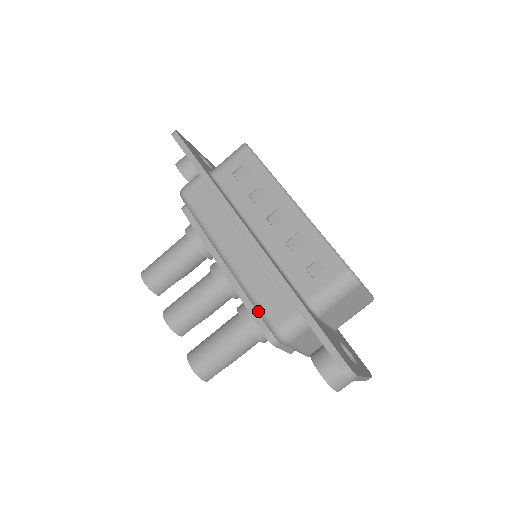
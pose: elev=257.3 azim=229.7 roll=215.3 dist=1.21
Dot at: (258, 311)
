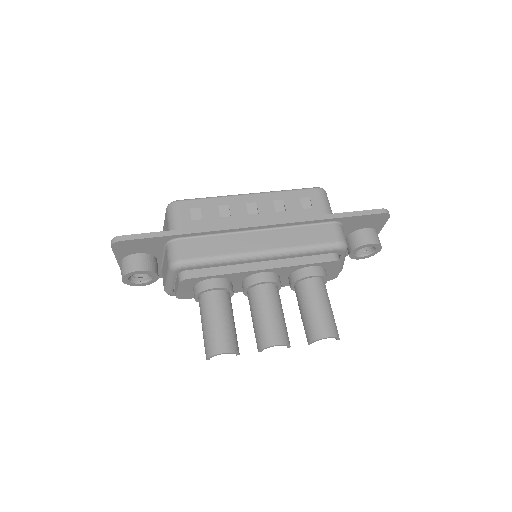
Dot at: (318, 249)
